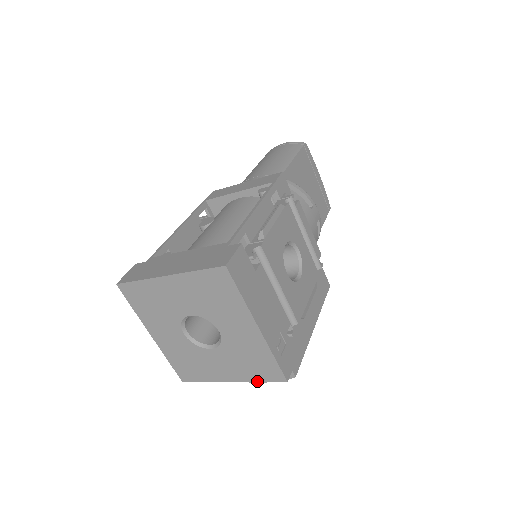
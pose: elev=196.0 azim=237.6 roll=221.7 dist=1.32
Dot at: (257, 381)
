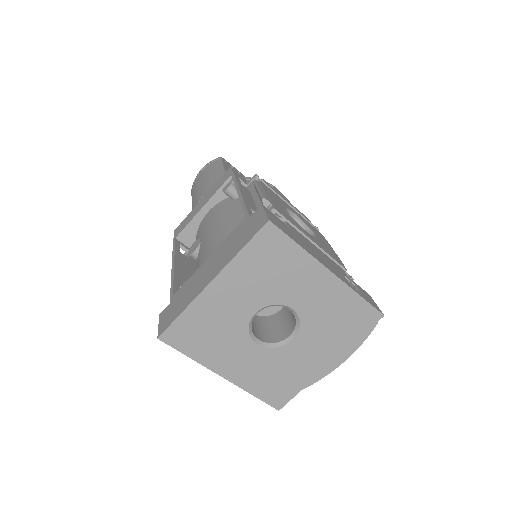
Dot at: (354, 341)
